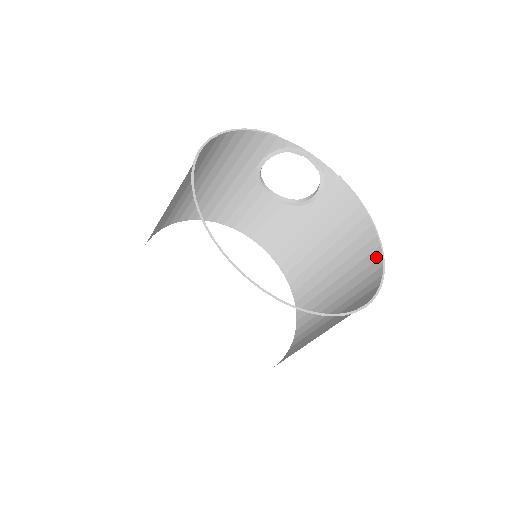
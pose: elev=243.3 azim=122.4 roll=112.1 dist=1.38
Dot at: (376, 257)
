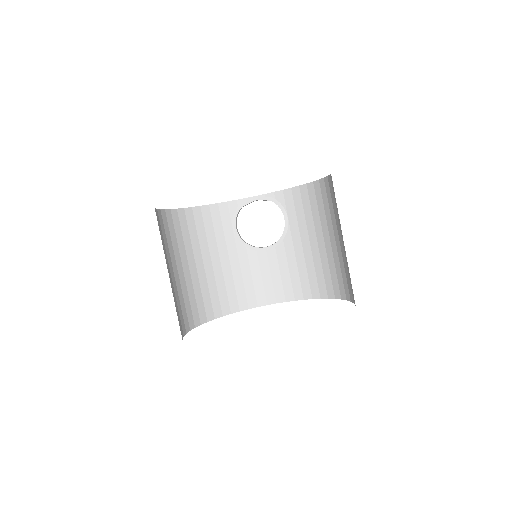
Dot at: (330, 182)
